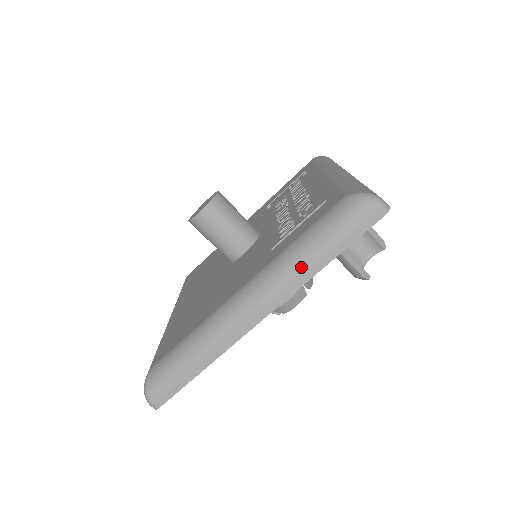
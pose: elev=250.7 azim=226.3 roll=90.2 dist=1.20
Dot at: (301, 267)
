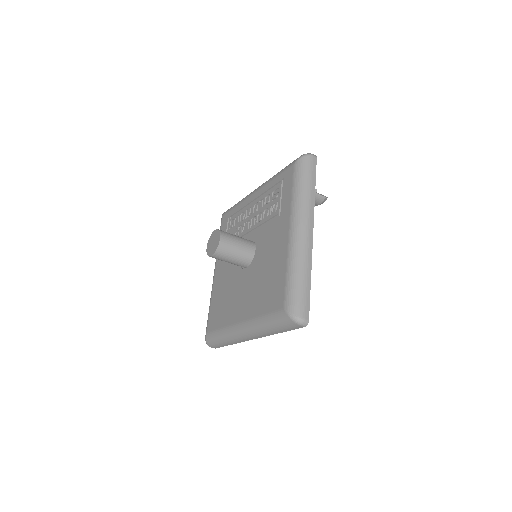
Dot at: (308, 197)
